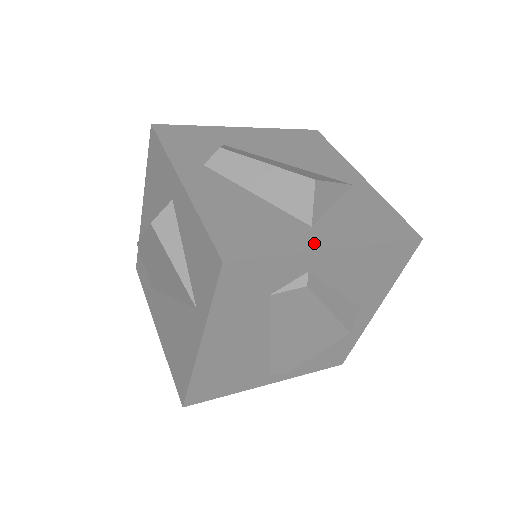
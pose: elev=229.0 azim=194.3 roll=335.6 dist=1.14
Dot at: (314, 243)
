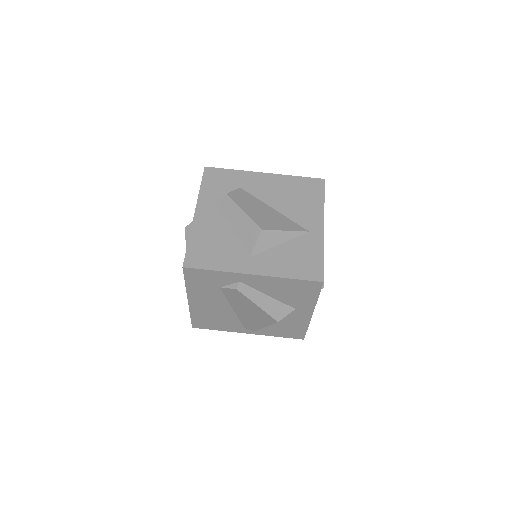
Dot at: (242, 268)
